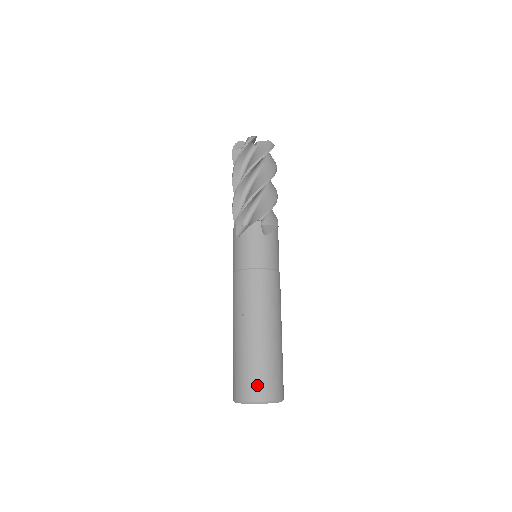
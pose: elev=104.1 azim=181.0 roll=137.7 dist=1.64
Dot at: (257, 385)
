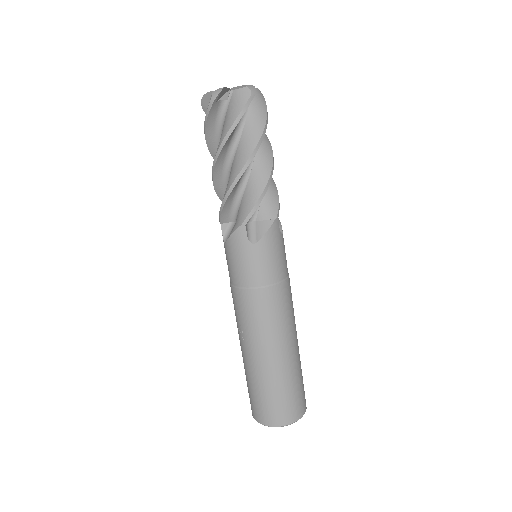
Dot at: (266, 411)
